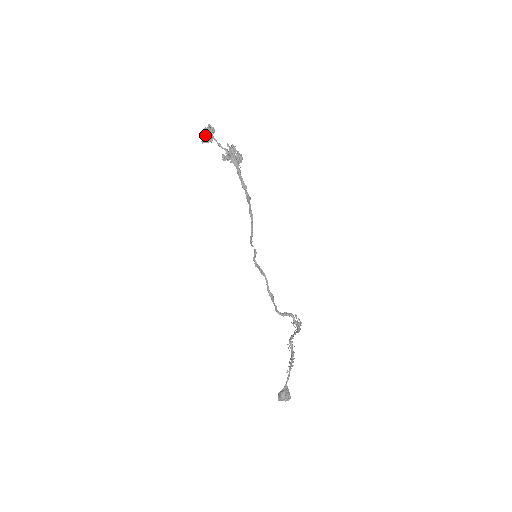
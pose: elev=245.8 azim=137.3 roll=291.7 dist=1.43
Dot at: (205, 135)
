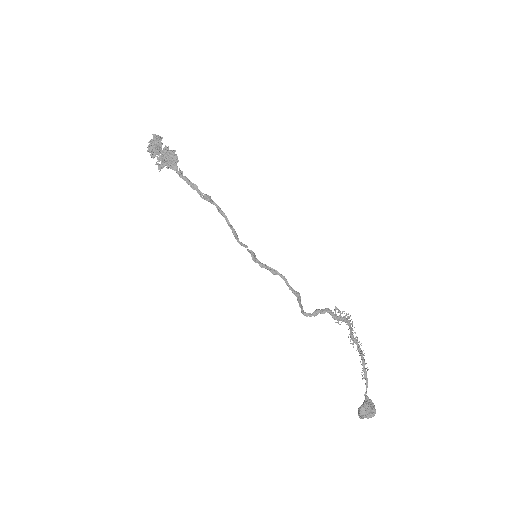
Dot at: (150, 149)
